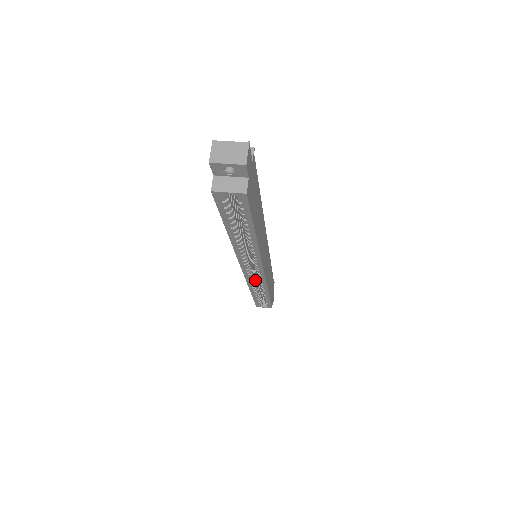
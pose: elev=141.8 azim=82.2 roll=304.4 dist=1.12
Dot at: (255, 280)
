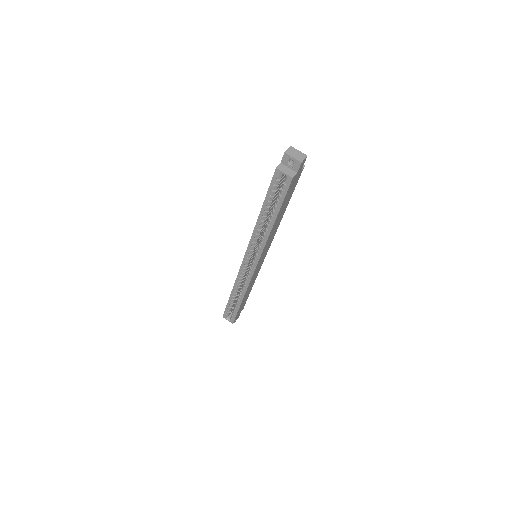
Dot at: (243, 278)
